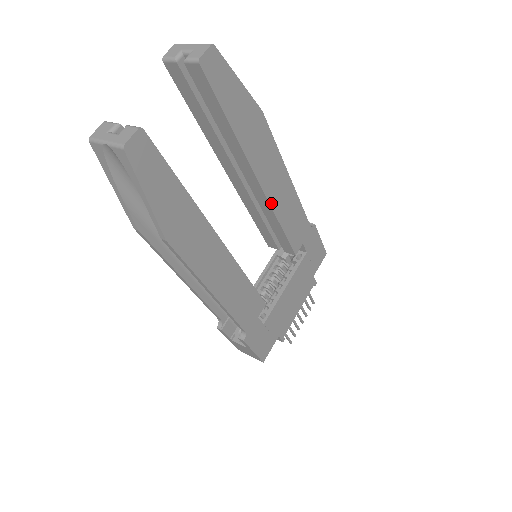
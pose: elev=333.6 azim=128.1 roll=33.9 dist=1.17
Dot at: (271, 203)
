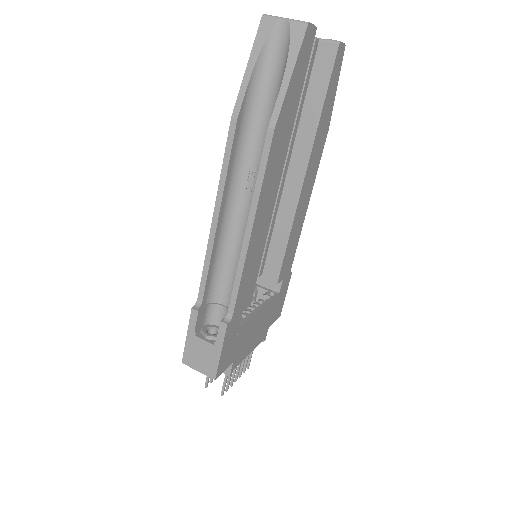
Dot at: (297, 207)
